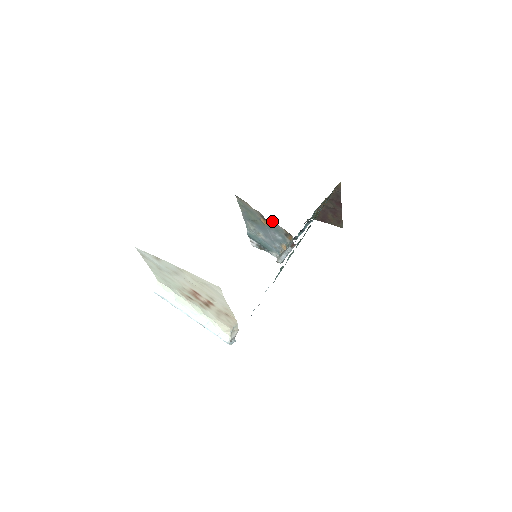
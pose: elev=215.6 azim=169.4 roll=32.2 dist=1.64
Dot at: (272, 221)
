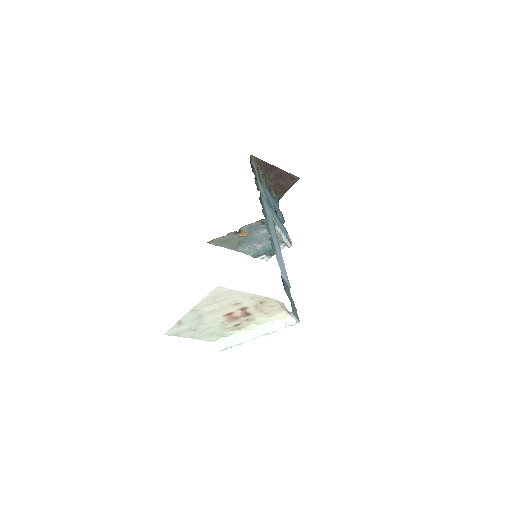
Dot at: (244, 227)
